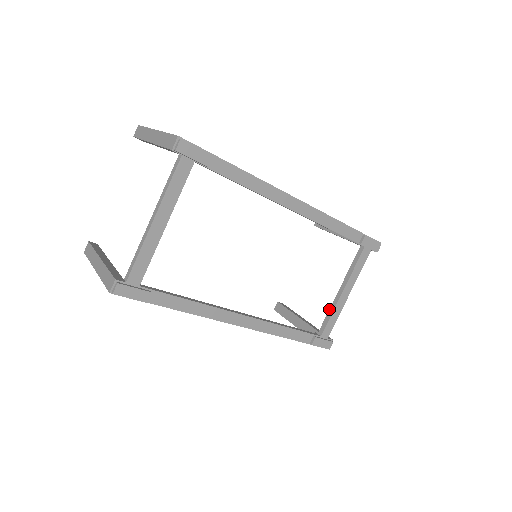
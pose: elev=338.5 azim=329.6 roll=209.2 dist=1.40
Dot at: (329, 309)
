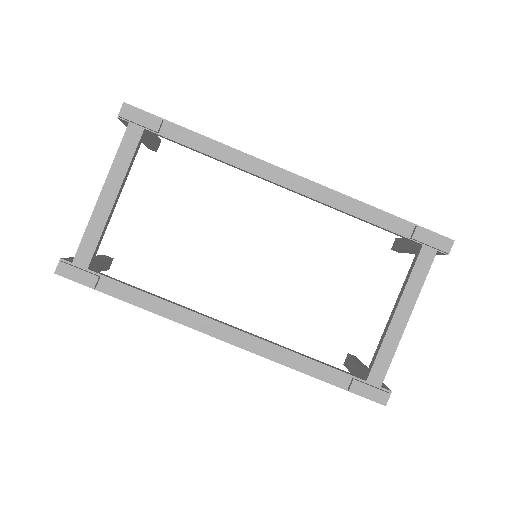
Dot at: (379, 341)
